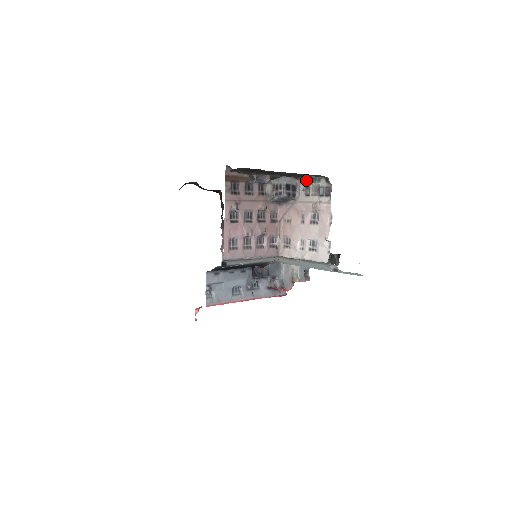
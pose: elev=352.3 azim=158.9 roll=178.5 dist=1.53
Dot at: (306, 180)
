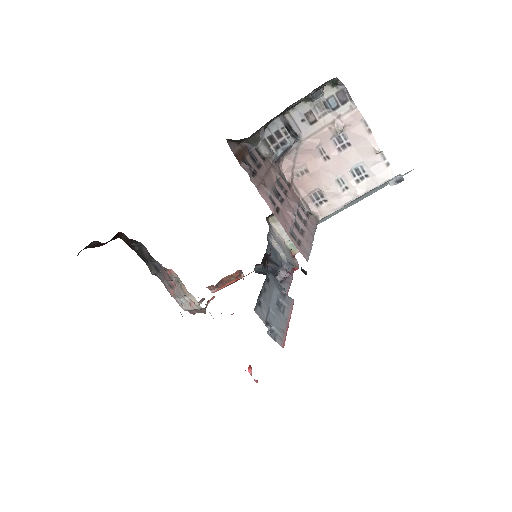
Dot at: (299, 106)
